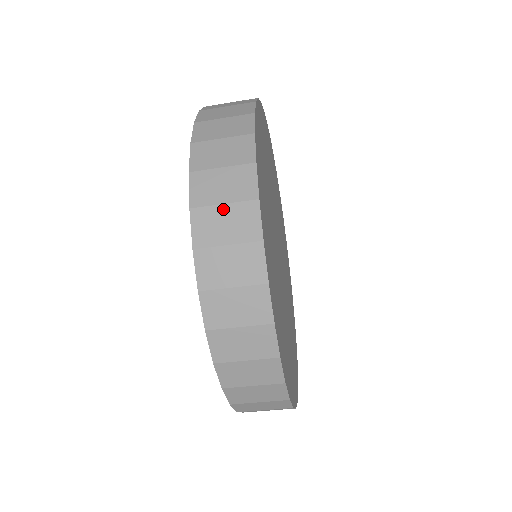
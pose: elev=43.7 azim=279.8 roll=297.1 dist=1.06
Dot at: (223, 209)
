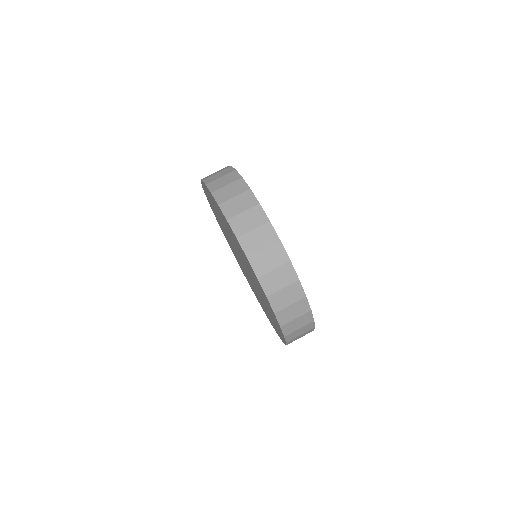
Dot at: (227, 187)
